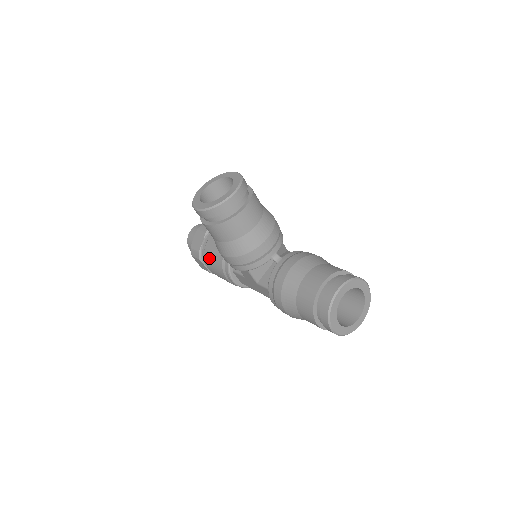
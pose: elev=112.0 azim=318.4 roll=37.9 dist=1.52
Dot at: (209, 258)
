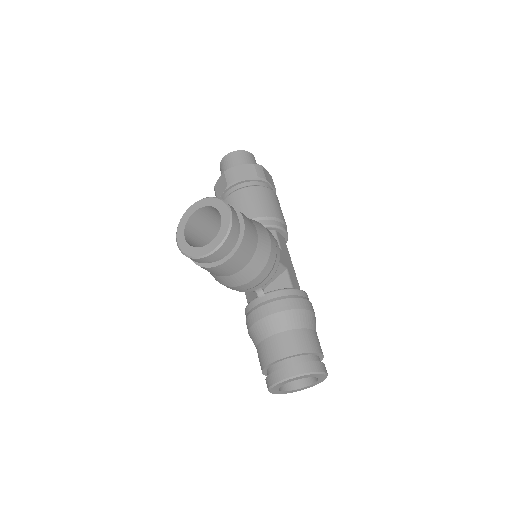
Dot at: occluded
